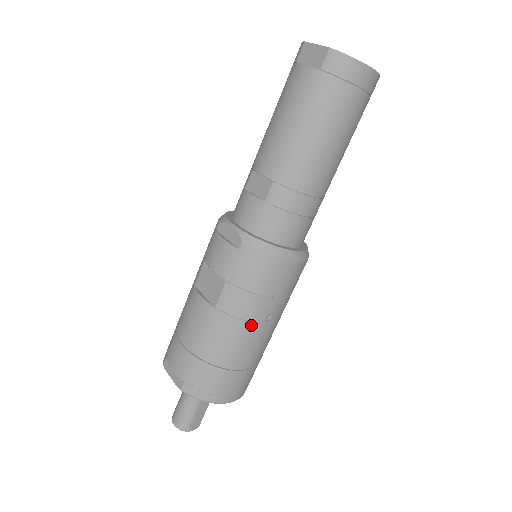
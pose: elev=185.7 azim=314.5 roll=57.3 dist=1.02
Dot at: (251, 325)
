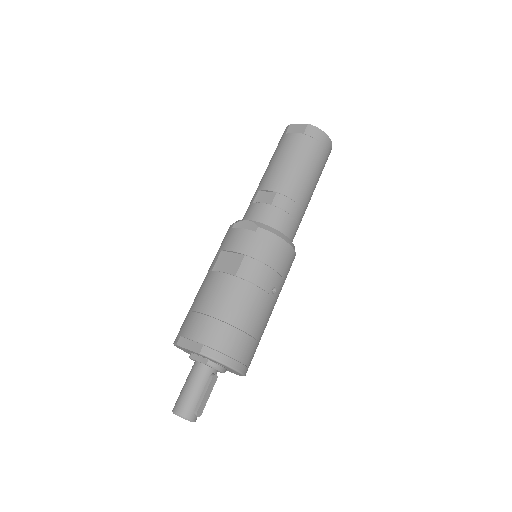
Dot at: (262, 292)
